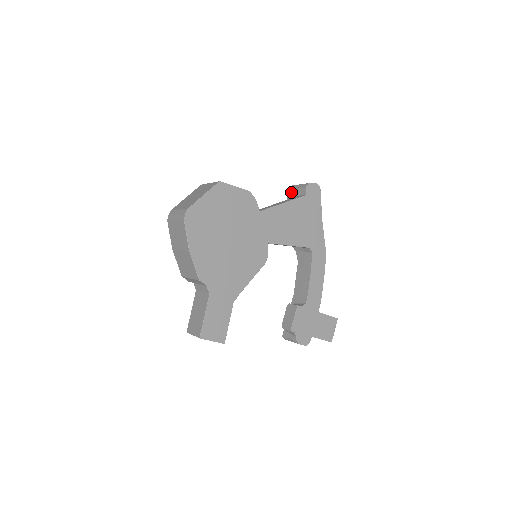
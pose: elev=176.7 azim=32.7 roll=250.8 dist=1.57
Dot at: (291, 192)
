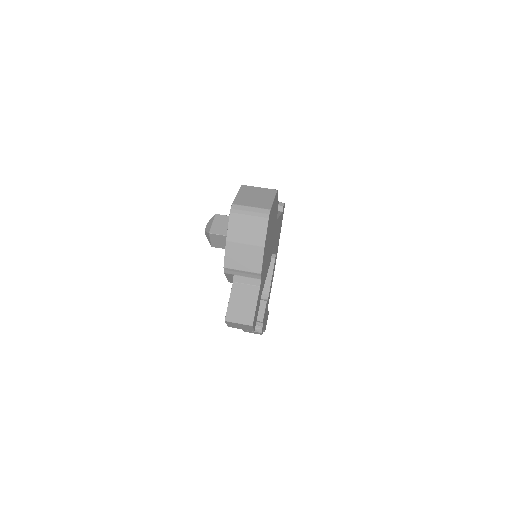
Dot at: occluded
